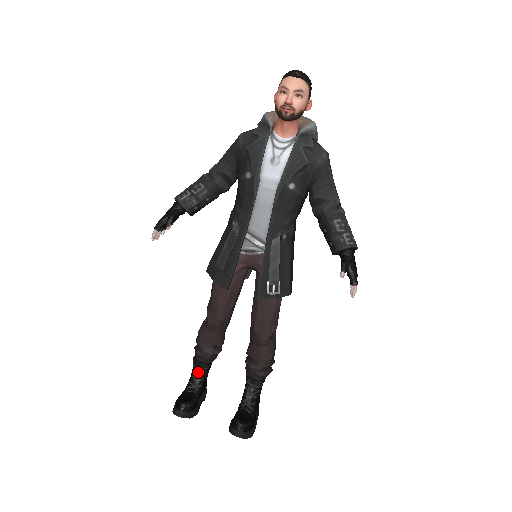
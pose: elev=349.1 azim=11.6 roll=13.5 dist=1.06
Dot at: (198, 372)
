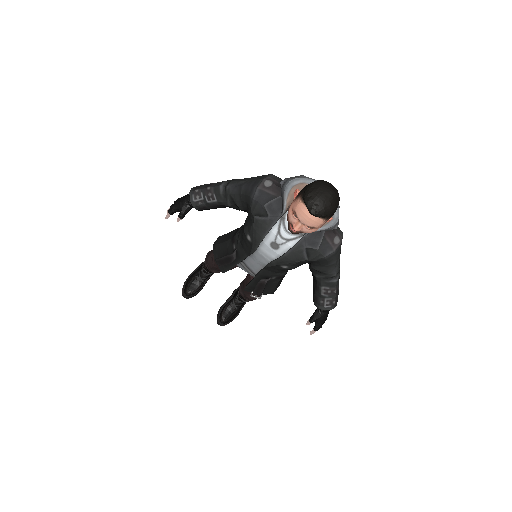
Dot at: (205, 271)
